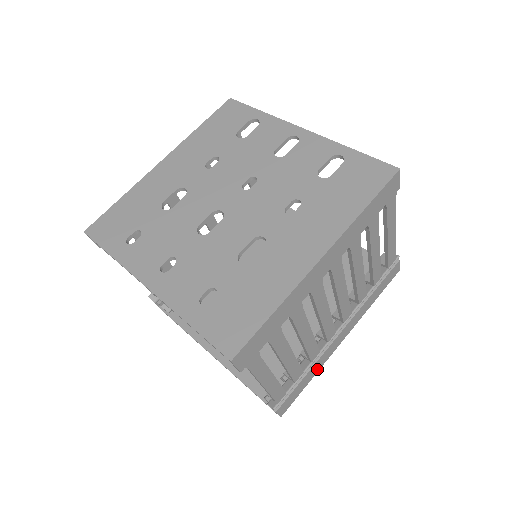
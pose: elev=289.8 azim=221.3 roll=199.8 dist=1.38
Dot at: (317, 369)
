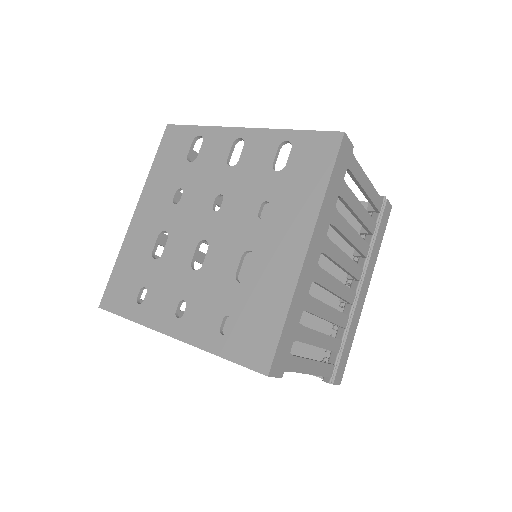
Dot at: (354, 330)
